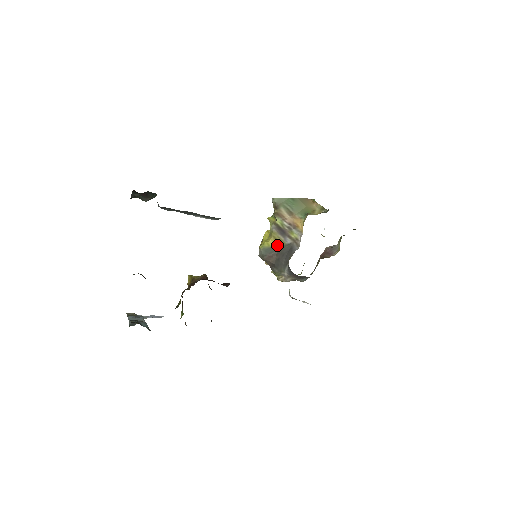
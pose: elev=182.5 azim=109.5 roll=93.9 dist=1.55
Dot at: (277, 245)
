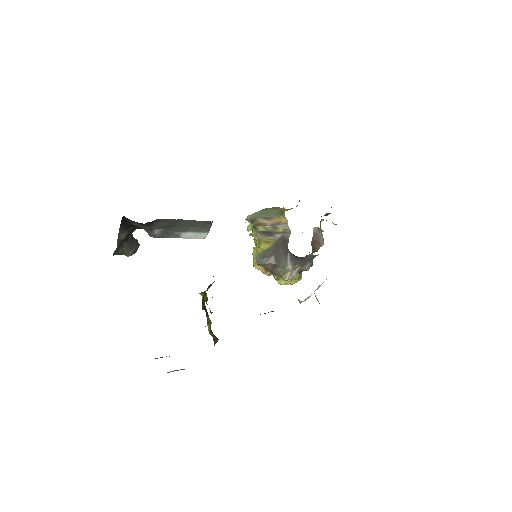
Dot at: (270, 245)
